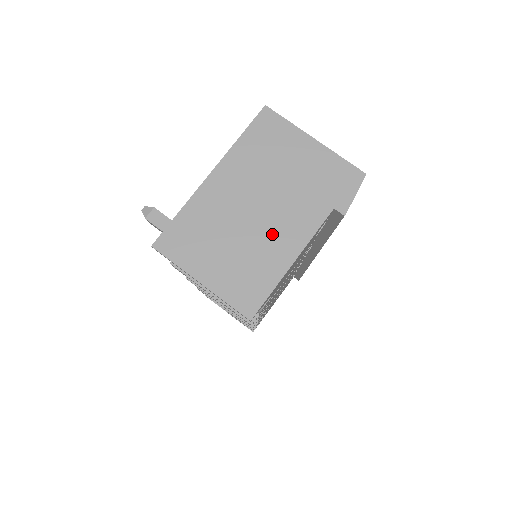
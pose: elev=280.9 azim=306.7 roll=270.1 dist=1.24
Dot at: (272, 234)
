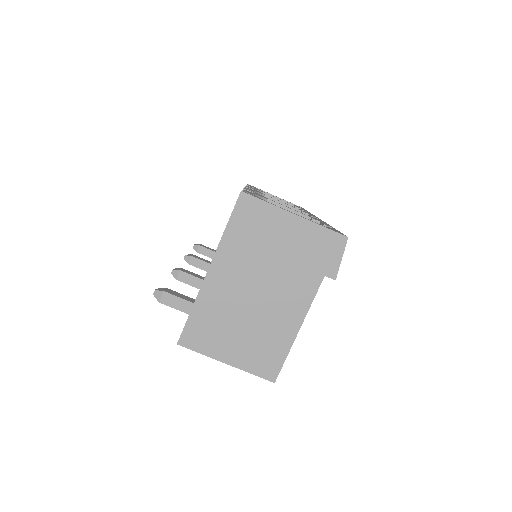
Dot at: (276, 311)
